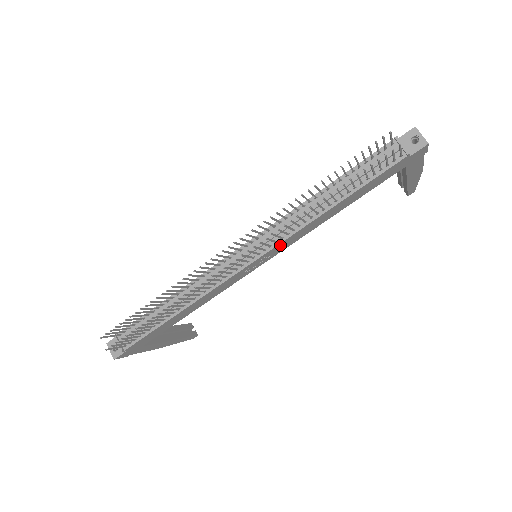
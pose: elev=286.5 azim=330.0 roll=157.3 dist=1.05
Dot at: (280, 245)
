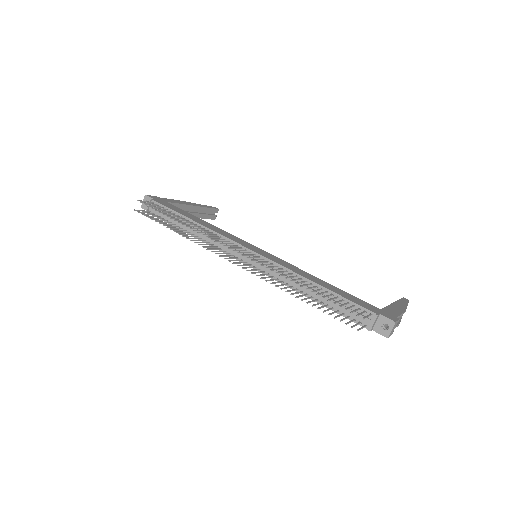
Dot at: occluded
